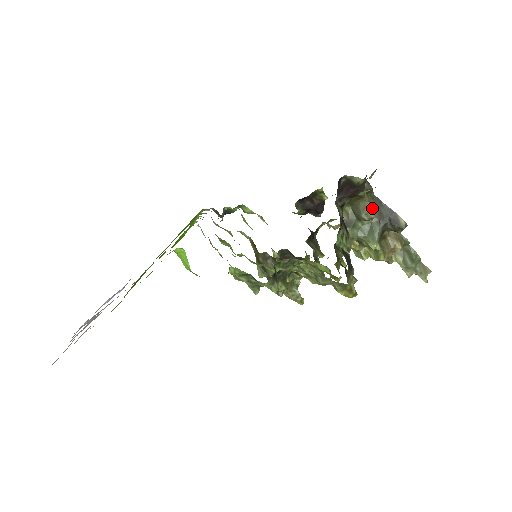
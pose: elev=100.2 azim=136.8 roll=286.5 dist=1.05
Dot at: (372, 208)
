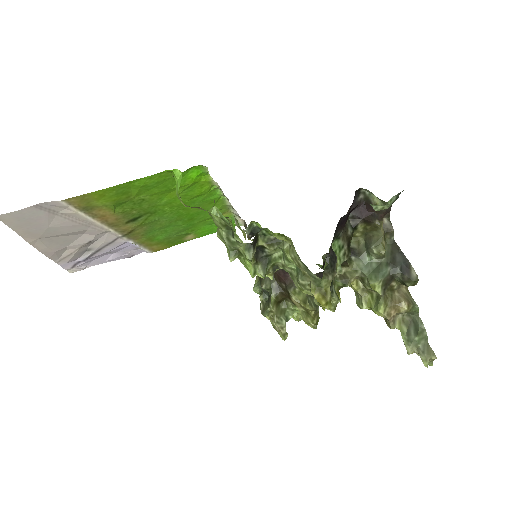
Dot at: (387, 250)
